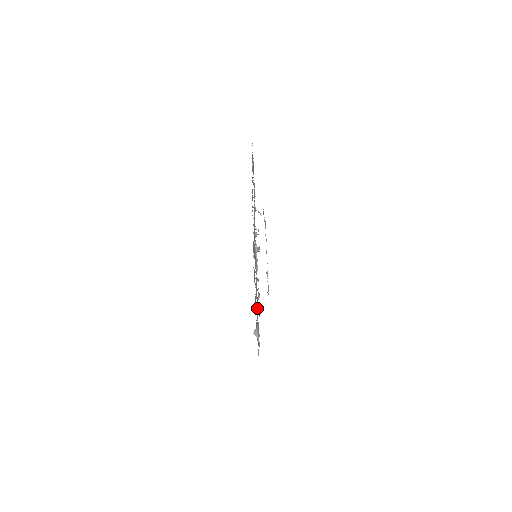
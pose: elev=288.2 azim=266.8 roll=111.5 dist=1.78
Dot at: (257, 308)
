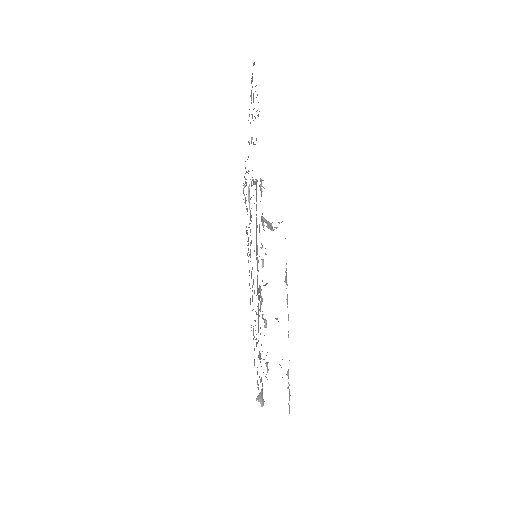
Dot at: occluded
